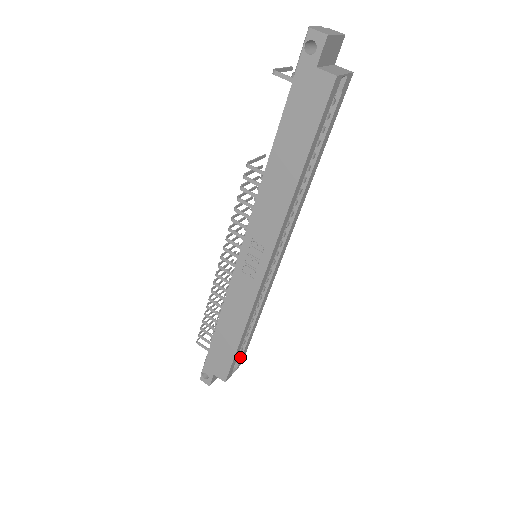
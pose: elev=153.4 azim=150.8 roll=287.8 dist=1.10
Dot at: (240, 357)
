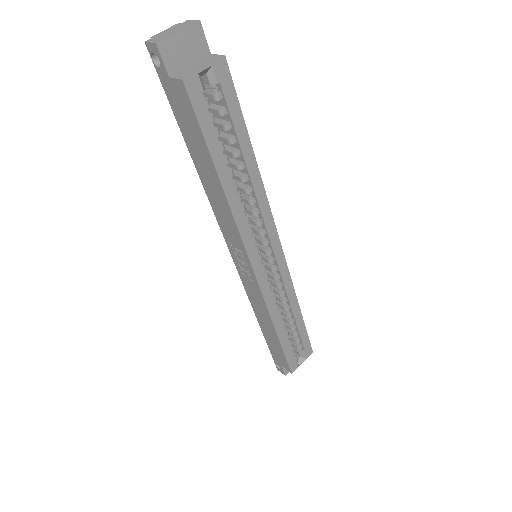
Dot at: (303, 347)
